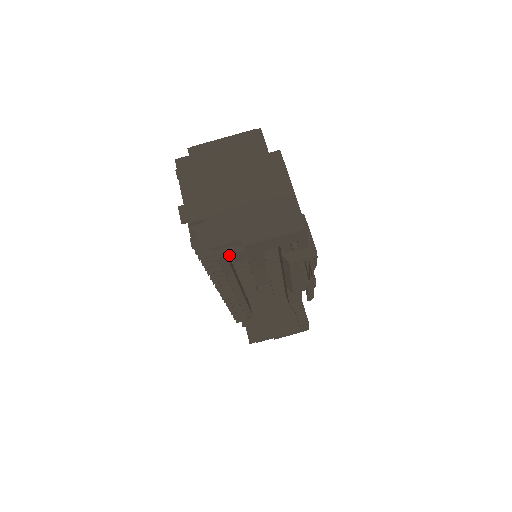
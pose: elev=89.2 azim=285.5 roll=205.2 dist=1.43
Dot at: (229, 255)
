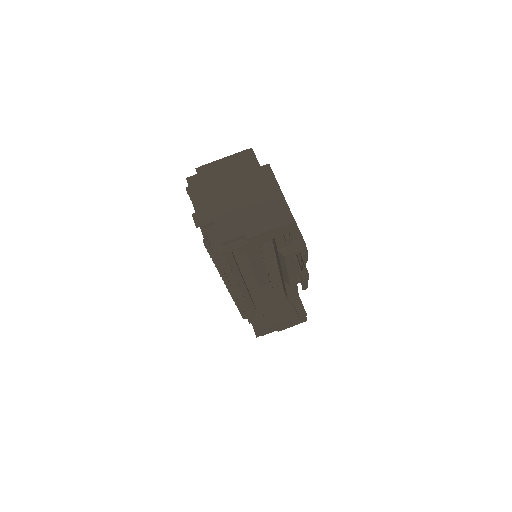
Dot at: (236, 248)
